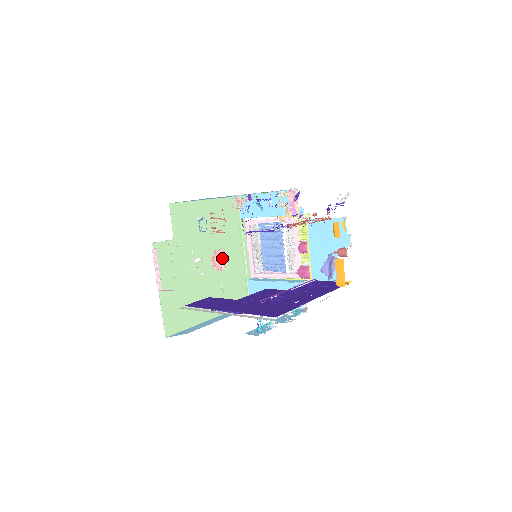
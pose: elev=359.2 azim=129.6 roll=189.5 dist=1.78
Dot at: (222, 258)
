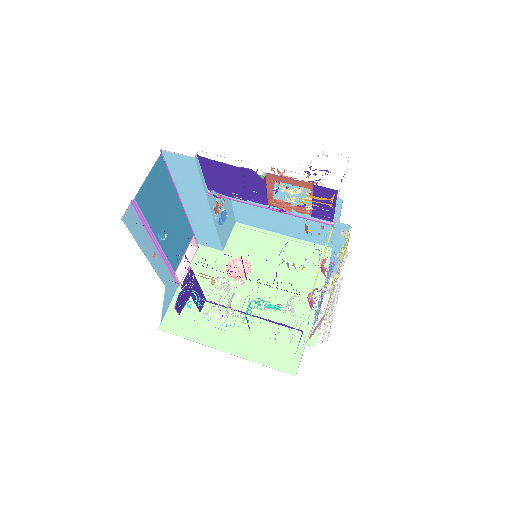
Dot at: (247, 272)
